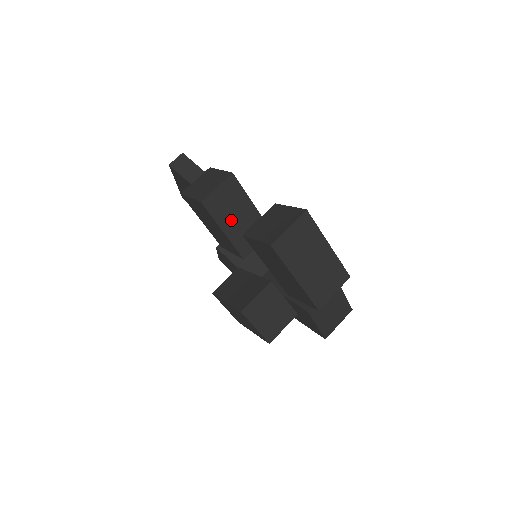
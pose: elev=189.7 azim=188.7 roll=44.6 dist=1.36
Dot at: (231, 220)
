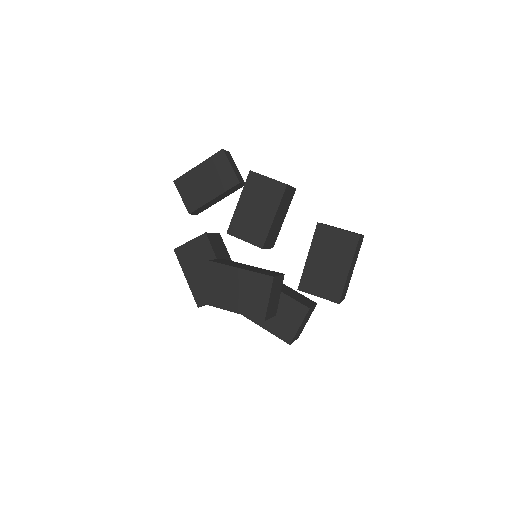
Dot at: (279, 214)
